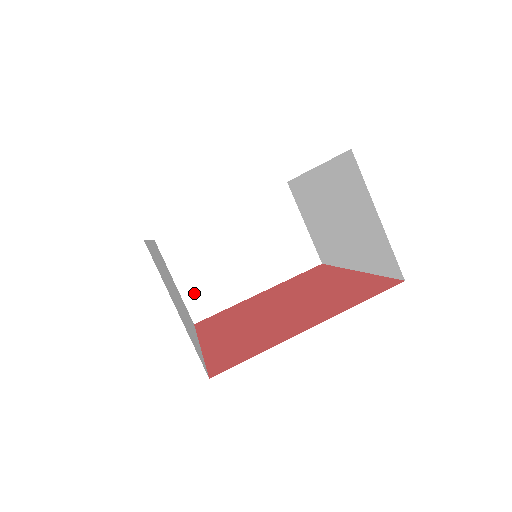
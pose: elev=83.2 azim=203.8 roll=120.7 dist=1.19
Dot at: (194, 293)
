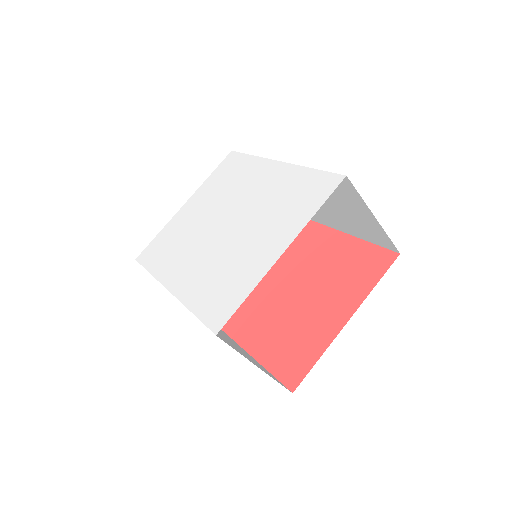
Dot at: occluded
